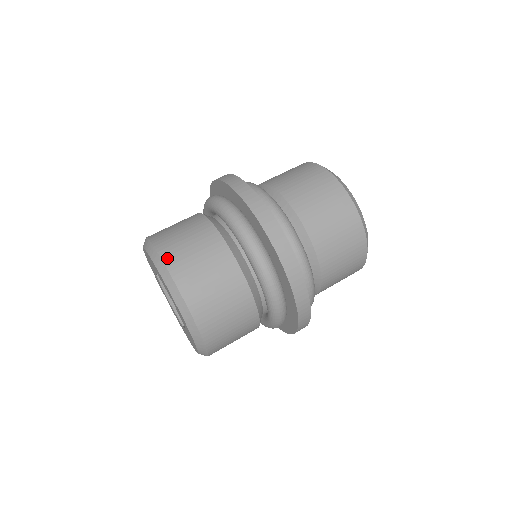
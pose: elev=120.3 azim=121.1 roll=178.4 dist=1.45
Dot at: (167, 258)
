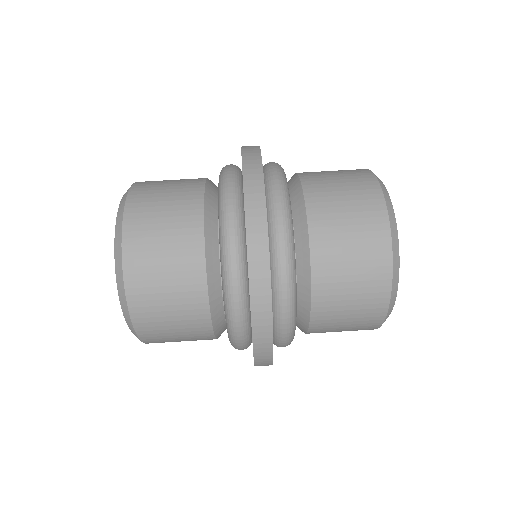
Dot at: (133, 303)
